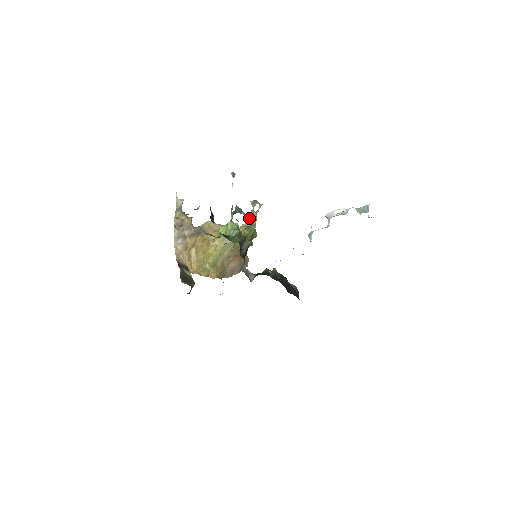
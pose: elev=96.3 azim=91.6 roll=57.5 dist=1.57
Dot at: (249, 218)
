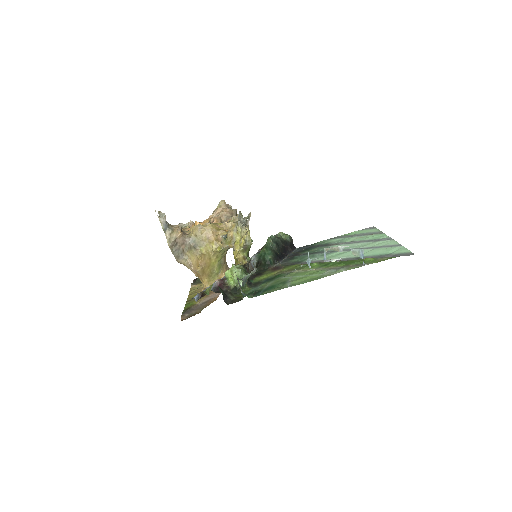
Dot at: (253, 272)
